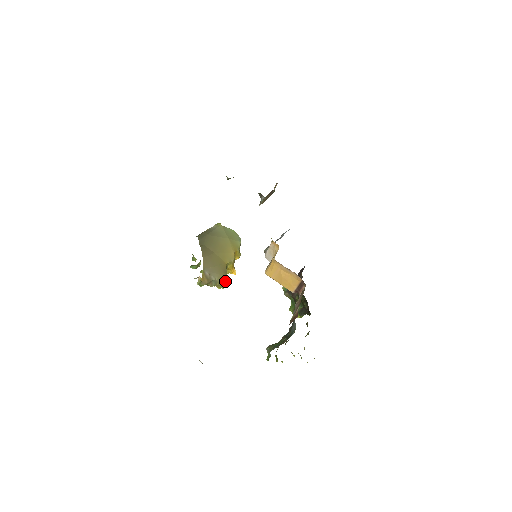
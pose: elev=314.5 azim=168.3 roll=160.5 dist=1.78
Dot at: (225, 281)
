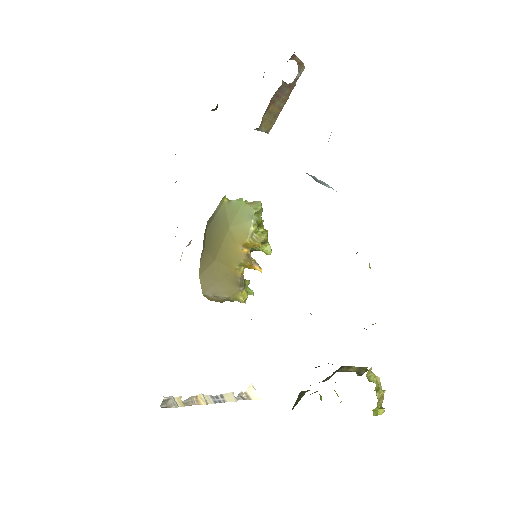
Dot at: (239, 296)
